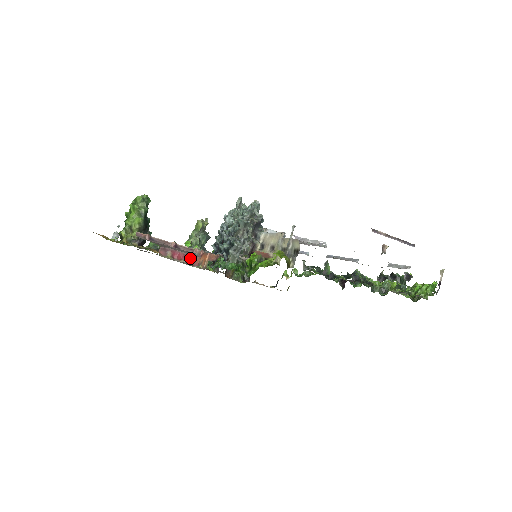
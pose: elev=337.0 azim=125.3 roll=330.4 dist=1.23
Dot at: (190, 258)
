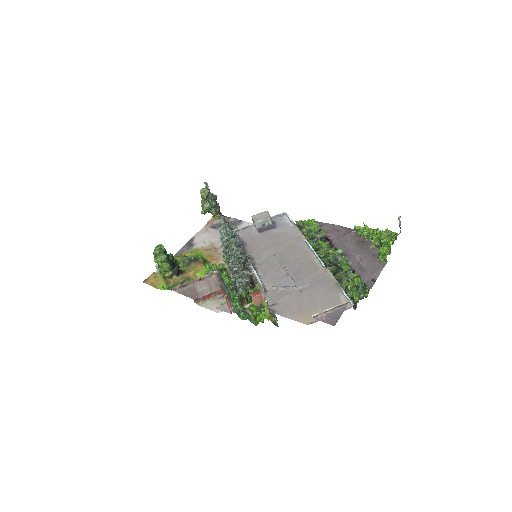
Dot at: (215, 293)
